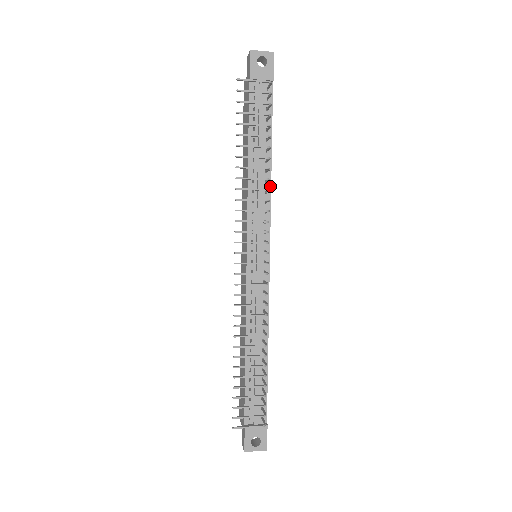
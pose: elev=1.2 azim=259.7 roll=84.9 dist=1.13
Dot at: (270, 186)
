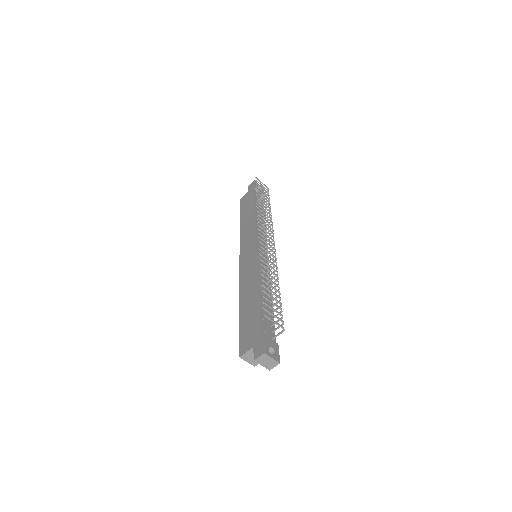
Dot at: (265, 228)
